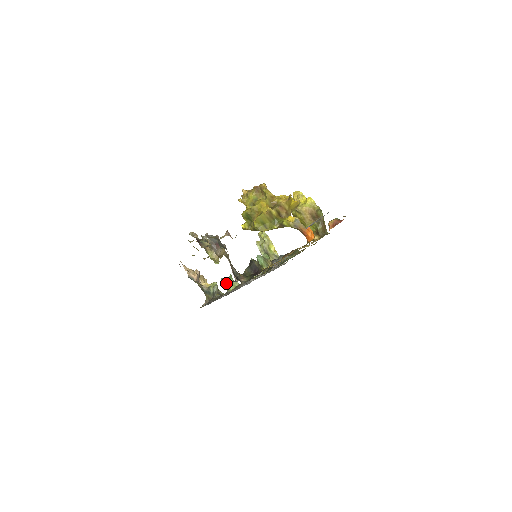
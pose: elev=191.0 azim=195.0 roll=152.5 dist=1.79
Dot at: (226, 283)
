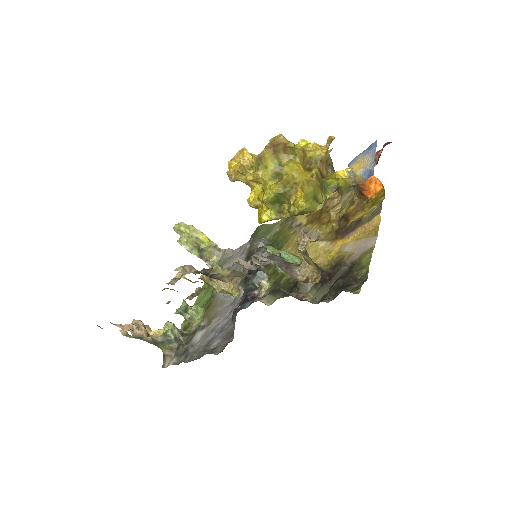
Dot at: (186, 315)
